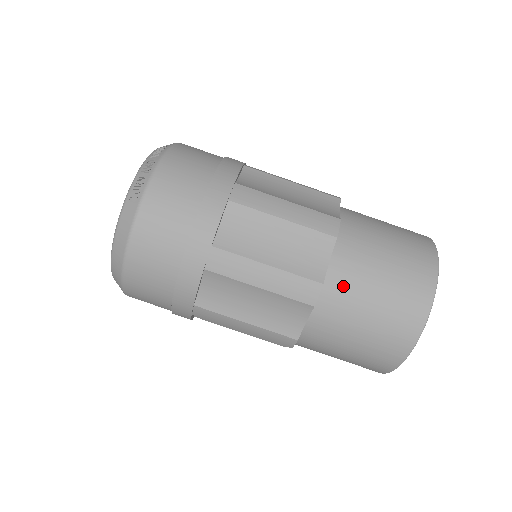
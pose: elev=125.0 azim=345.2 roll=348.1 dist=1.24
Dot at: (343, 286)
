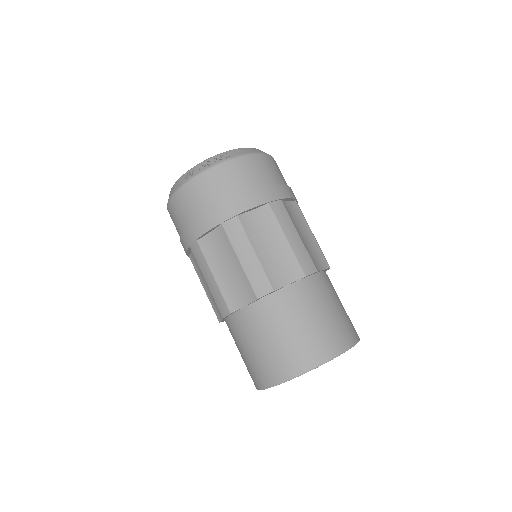
Dot at: (244, 325)
